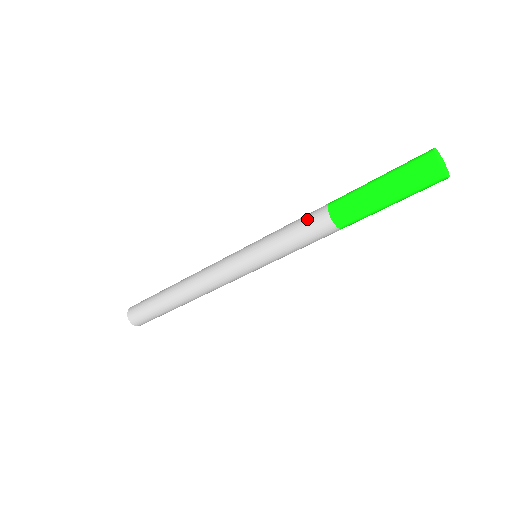
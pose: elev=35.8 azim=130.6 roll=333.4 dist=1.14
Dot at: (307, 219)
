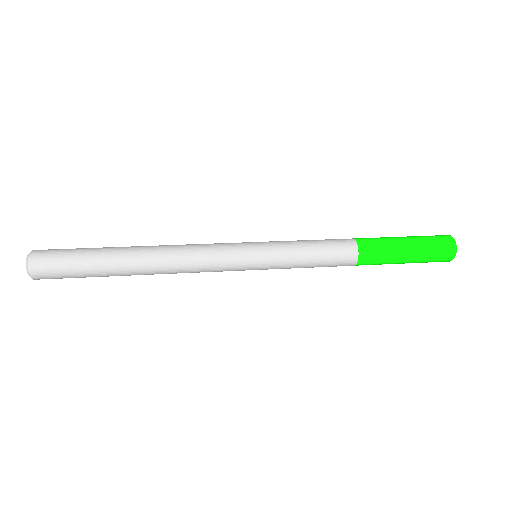
Dot at: (335, 260)
